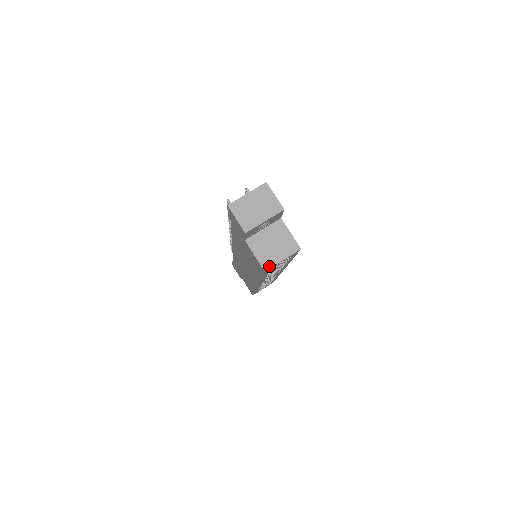
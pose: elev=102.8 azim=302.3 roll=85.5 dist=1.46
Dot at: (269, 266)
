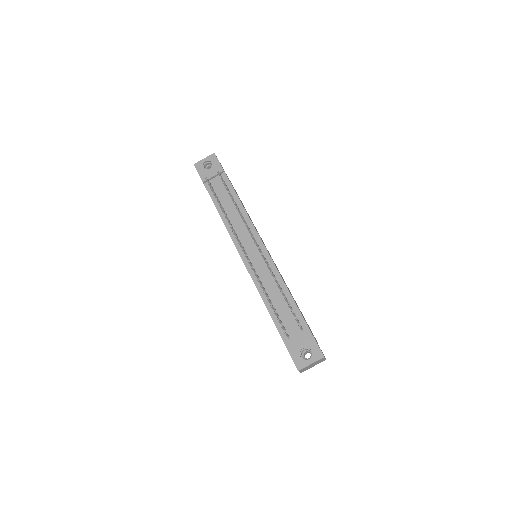
Dot at: occluded
